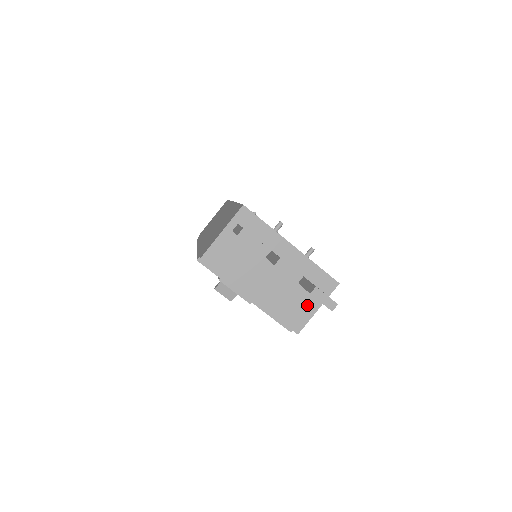
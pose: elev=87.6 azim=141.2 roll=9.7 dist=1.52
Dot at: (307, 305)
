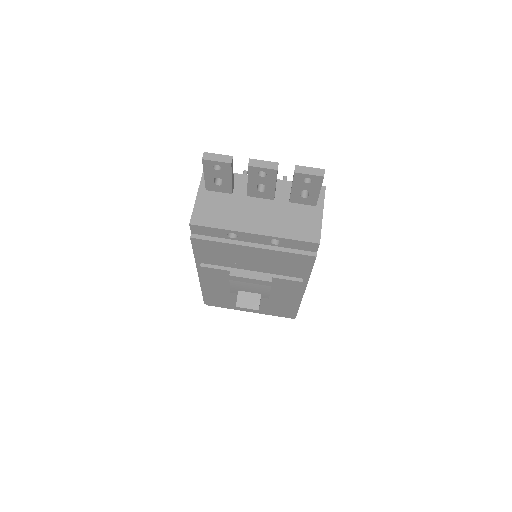
Dot at: (310, 216)
